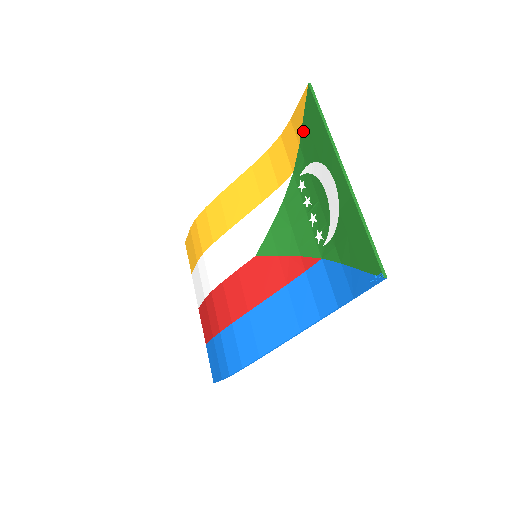
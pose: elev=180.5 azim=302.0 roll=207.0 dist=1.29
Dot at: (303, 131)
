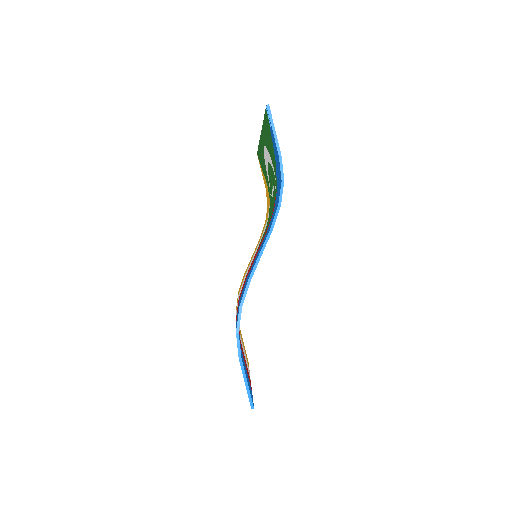
Dot at: (264, 175)
